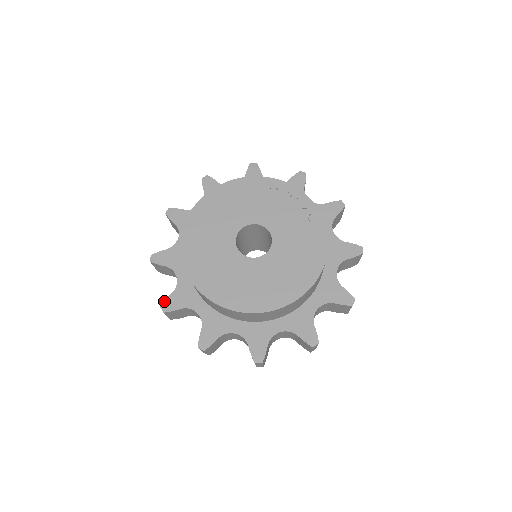
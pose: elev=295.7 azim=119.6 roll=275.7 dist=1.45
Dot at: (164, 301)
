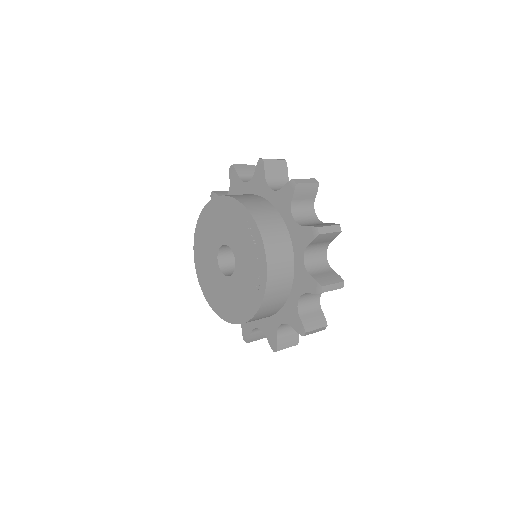
Dot at: occluded
